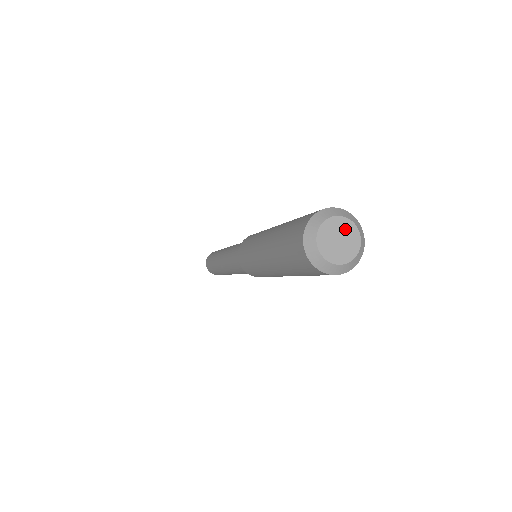
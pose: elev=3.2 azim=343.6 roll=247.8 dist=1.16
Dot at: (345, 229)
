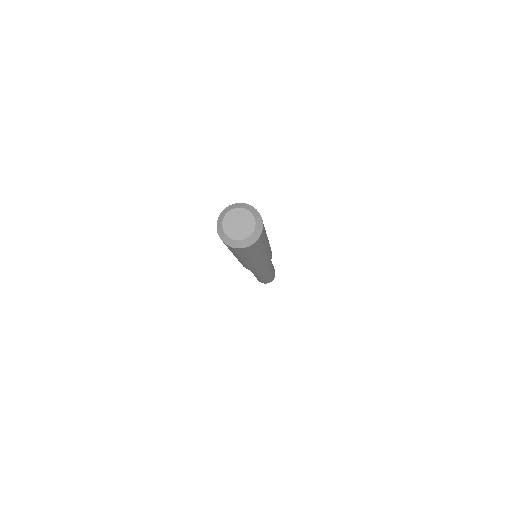
Dot at: (240, 215)
